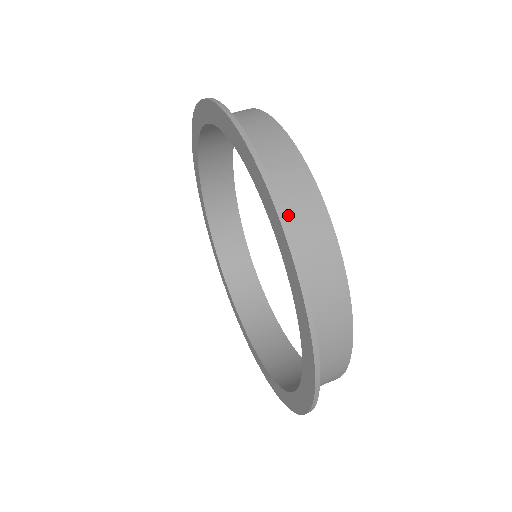
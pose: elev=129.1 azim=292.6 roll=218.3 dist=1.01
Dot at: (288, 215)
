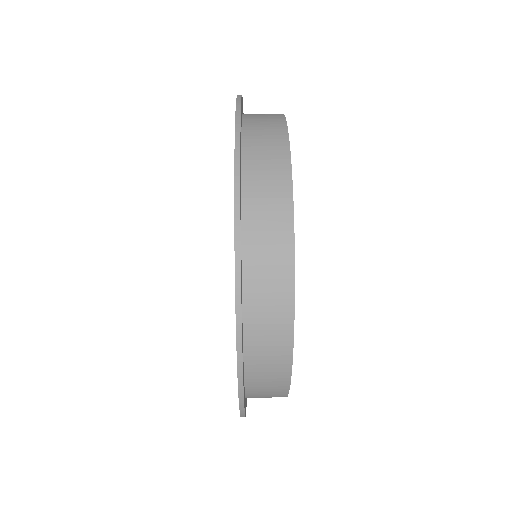
Dot at: (252, 115)
